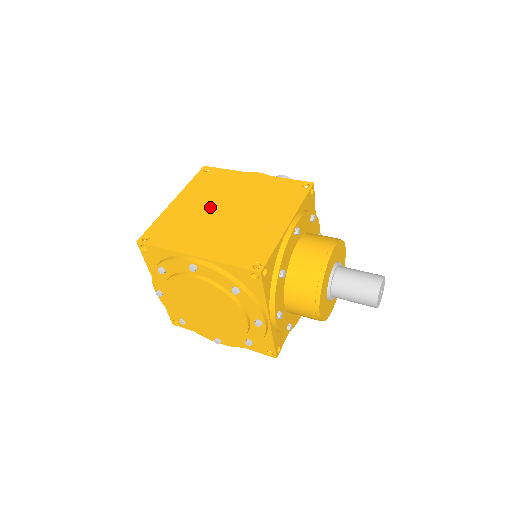
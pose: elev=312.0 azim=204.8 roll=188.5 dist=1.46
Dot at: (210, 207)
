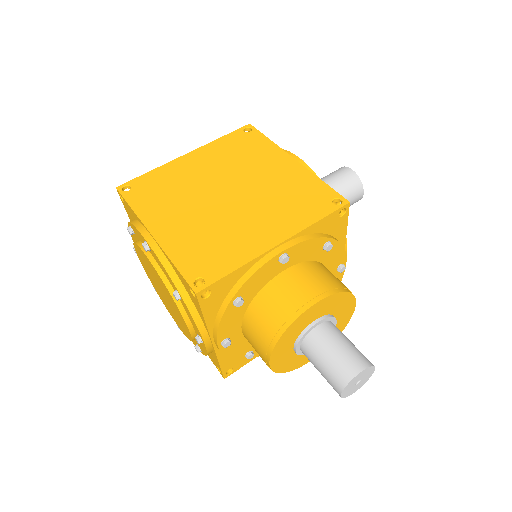
Dot at: (214, 180)
